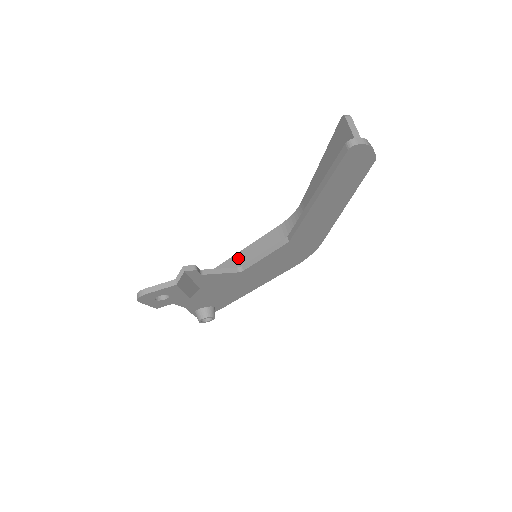
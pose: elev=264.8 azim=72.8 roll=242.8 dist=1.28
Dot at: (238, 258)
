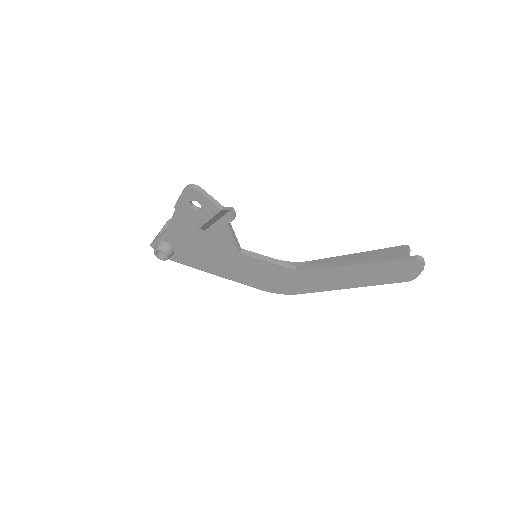
Dot at: occluded
